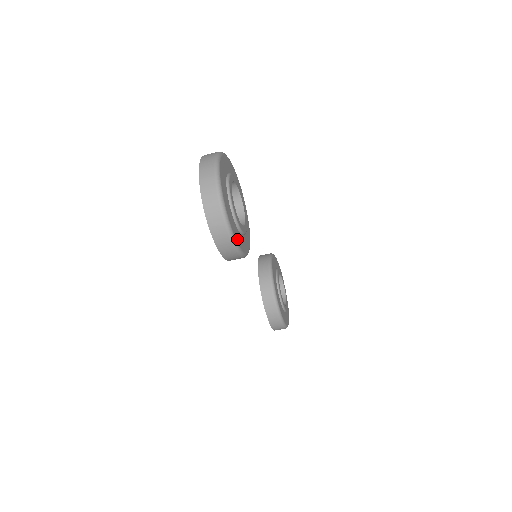
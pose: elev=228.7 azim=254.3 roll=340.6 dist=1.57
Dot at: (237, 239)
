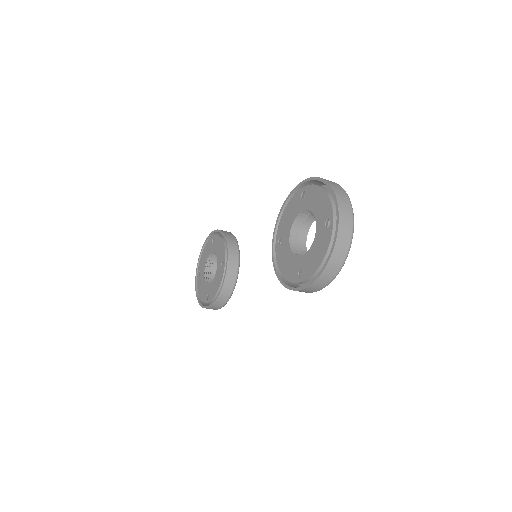
Dot at: occluded
